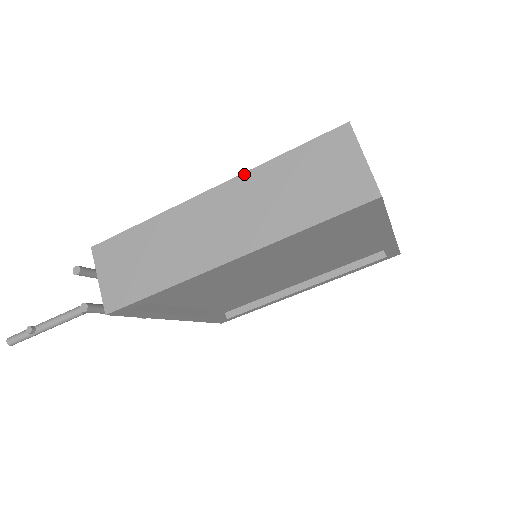
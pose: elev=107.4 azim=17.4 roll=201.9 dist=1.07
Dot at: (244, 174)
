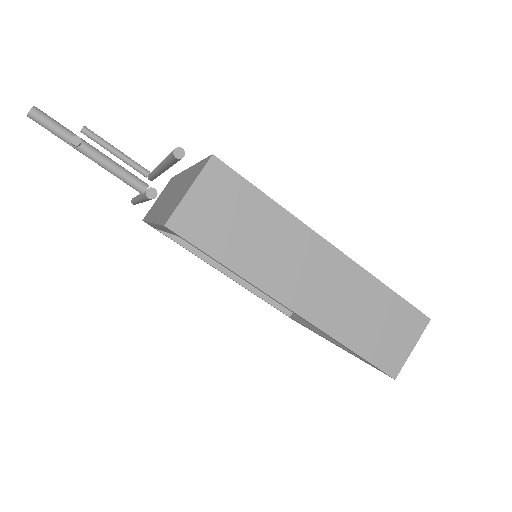
Dot at: (361, 268)
